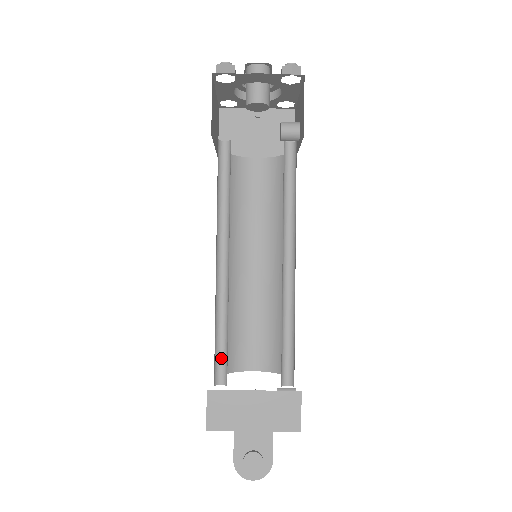
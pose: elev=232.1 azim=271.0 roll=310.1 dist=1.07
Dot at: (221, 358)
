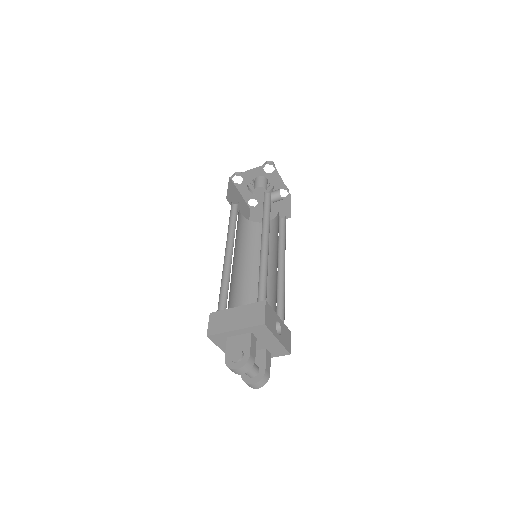
Dot at: (225, 303)
